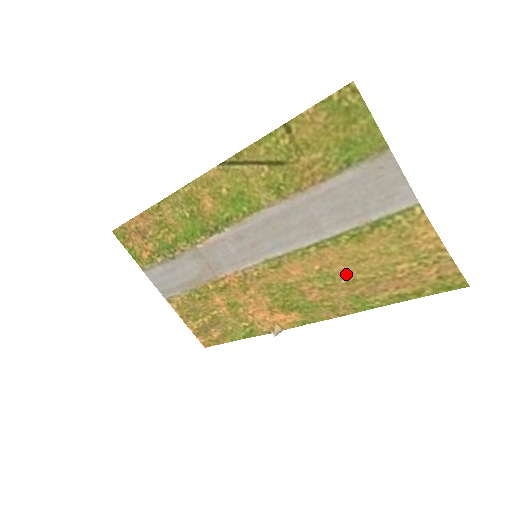
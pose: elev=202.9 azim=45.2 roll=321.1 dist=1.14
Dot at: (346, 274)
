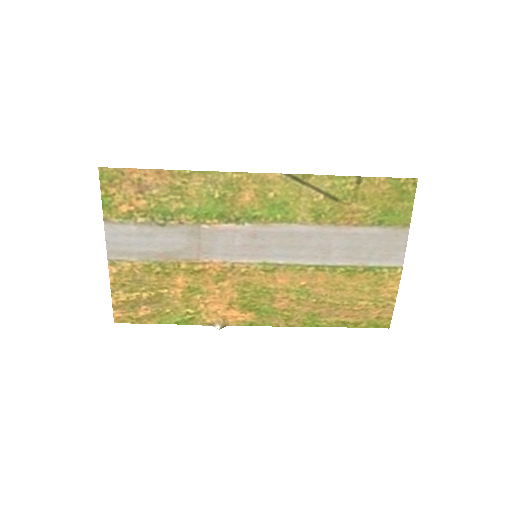
Dot at: (321, 295)
